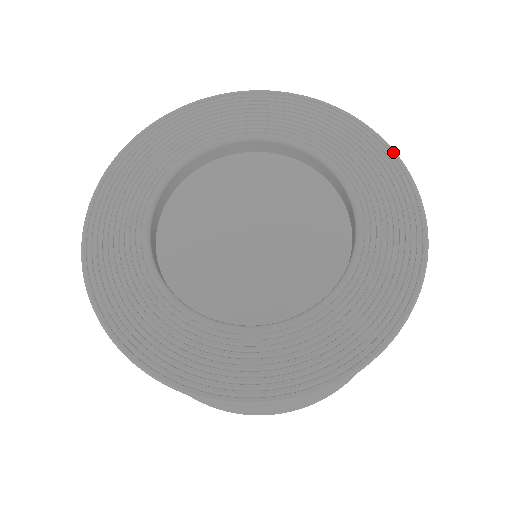
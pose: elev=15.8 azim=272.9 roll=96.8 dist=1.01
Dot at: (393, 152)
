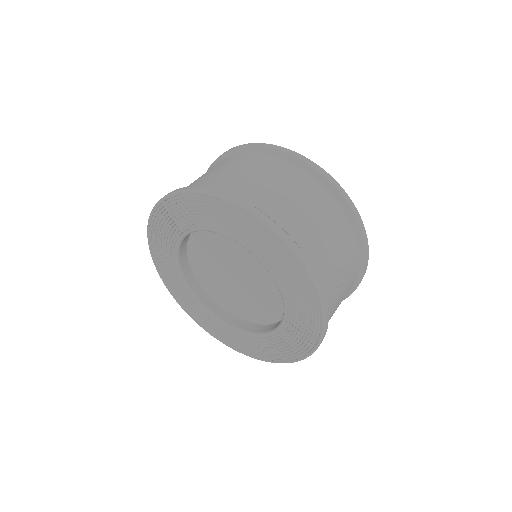
Dot at: (310, 281)
